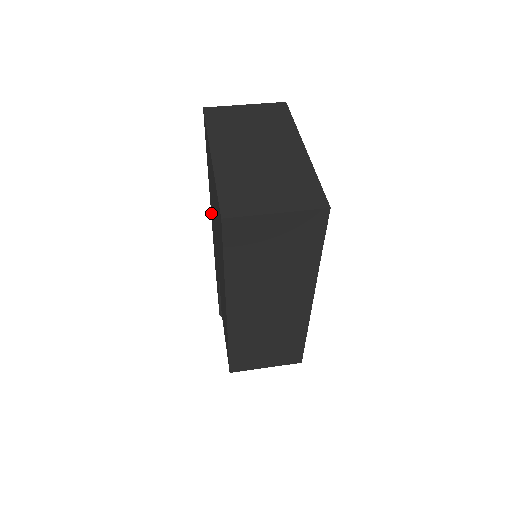
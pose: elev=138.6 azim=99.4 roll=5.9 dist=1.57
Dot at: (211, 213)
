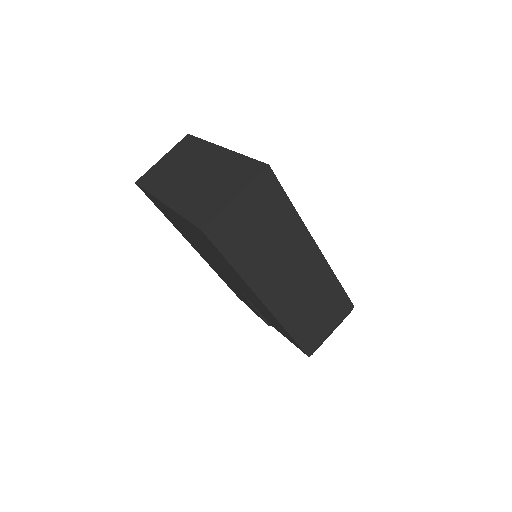
Dot at: occluded
